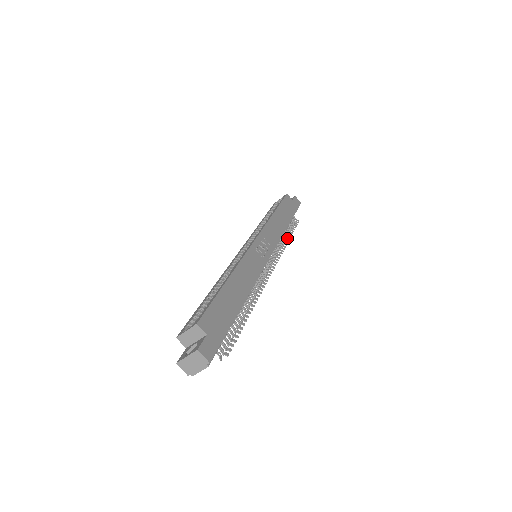
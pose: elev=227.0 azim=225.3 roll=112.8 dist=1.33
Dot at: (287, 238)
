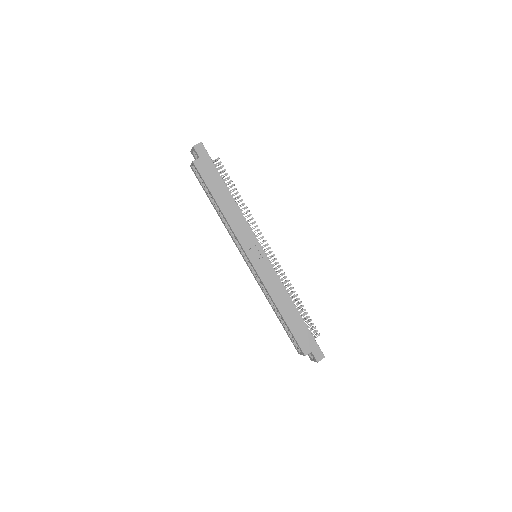
Dot at: occluded
